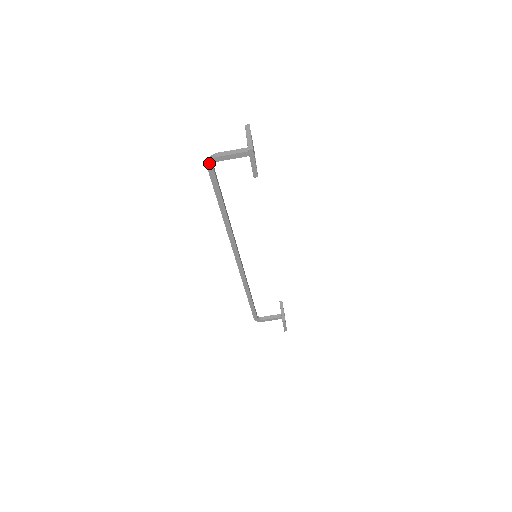
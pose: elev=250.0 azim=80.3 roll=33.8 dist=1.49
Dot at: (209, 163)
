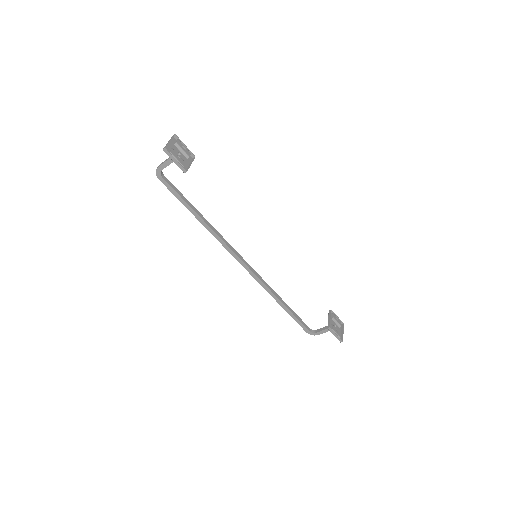
Dot at: (157, 174)
